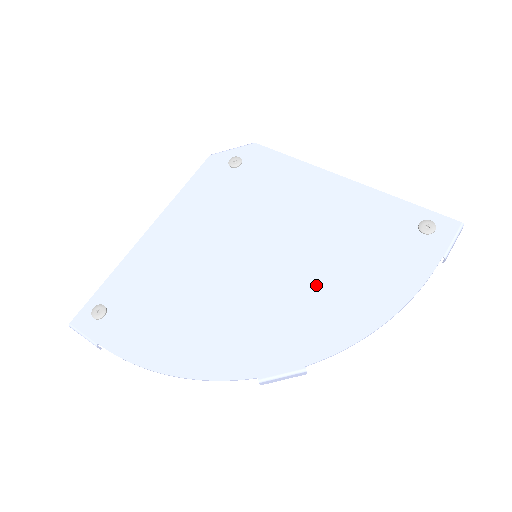
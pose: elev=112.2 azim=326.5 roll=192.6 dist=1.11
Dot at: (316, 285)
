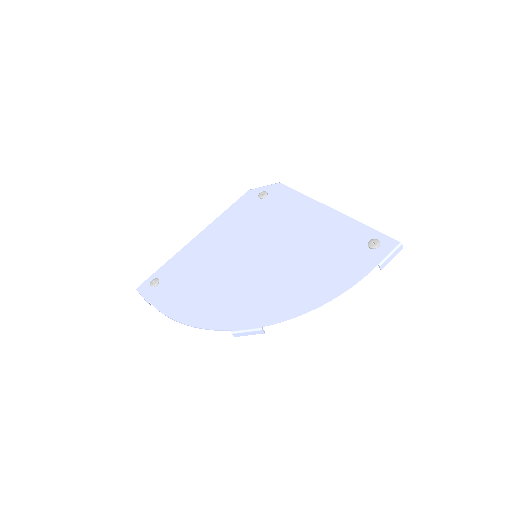
Dot at: (287, 277)
